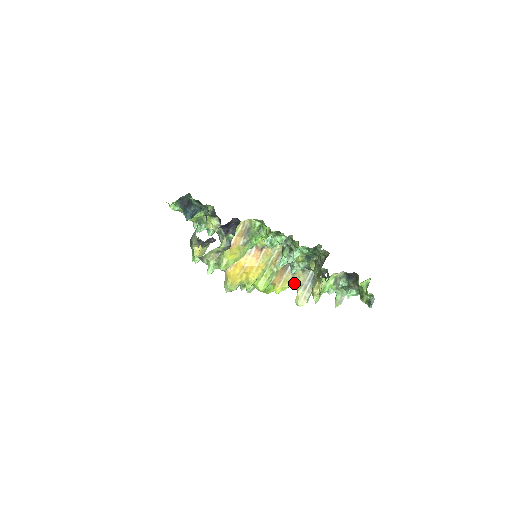
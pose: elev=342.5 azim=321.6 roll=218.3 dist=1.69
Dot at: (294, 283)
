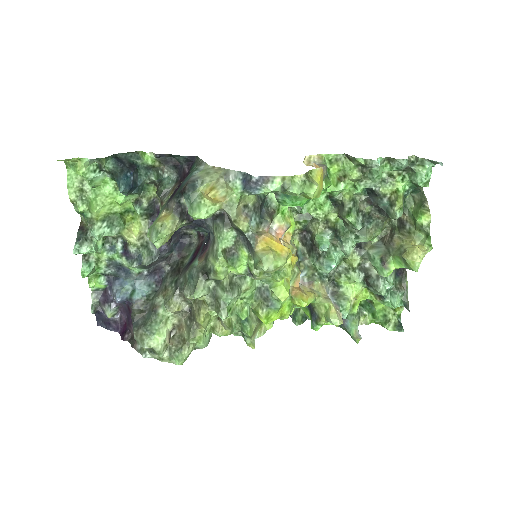
Dot at: (317, 296)
